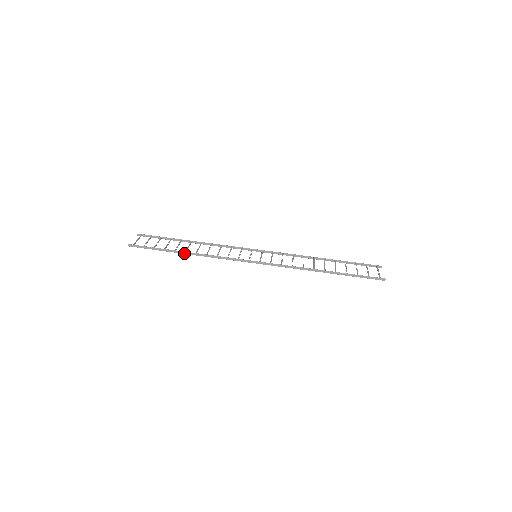
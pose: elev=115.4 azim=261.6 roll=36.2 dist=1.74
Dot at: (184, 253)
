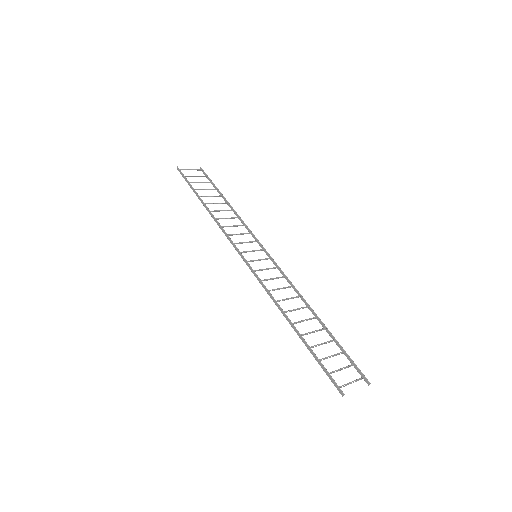
Dot at: (203, 204)
